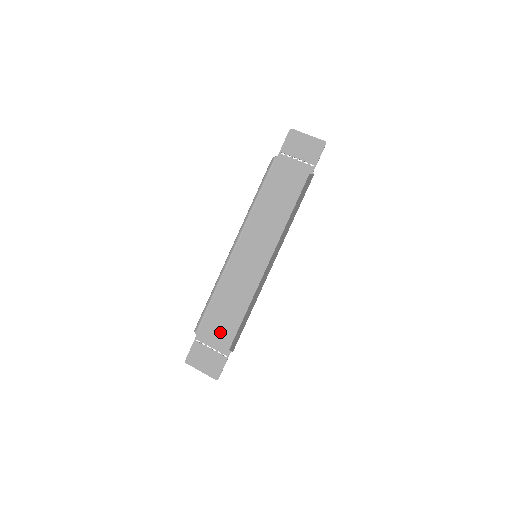
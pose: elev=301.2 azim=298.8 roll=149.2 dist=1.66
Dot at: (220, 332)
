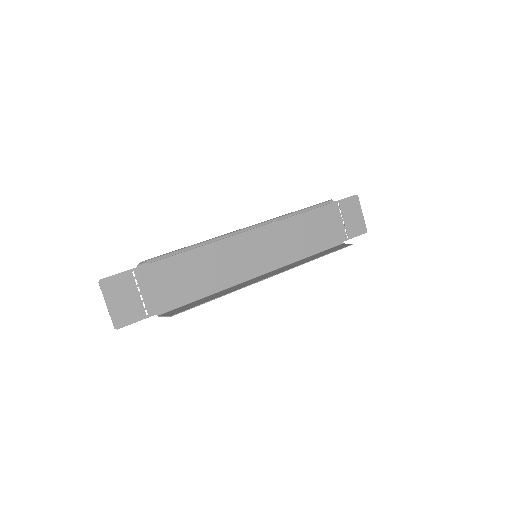
Dot at: (164, 287)
